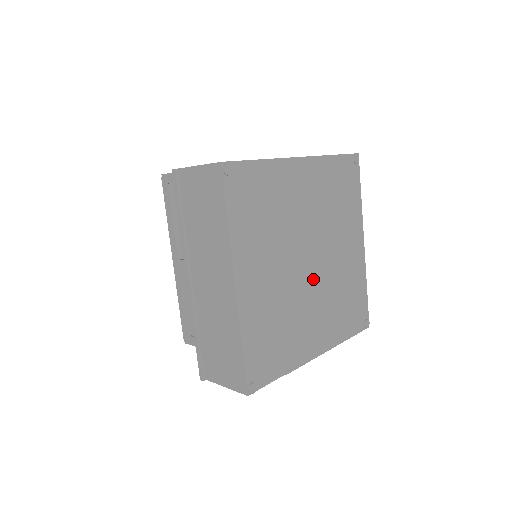
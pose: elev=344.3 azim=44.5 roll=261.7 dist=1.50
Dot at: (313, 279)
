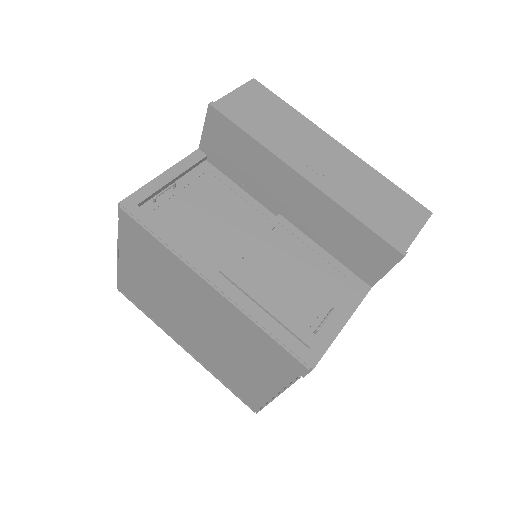
Dot at: occluded
